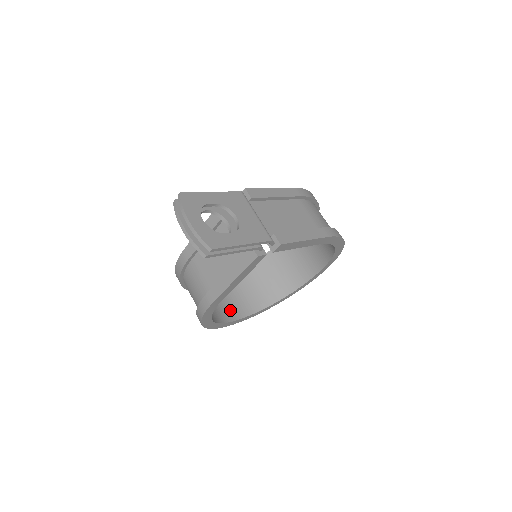
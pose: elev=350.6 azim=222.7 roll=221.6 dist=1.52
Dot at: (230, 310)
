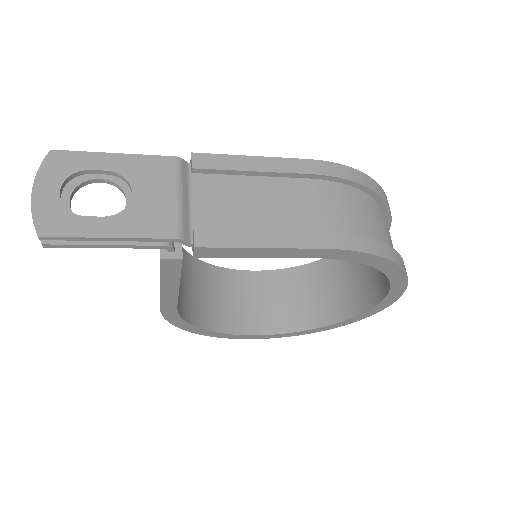
Dot at: (257, 319)
